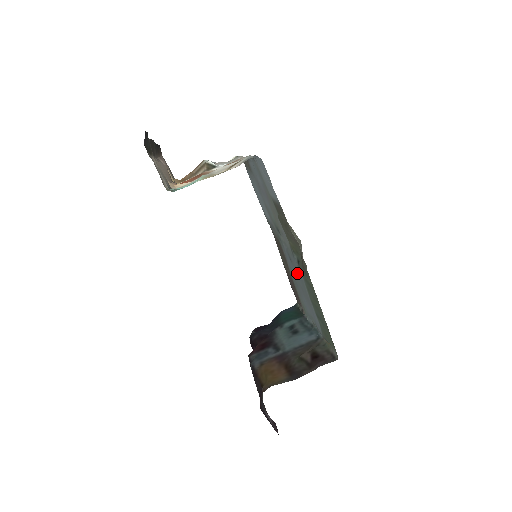
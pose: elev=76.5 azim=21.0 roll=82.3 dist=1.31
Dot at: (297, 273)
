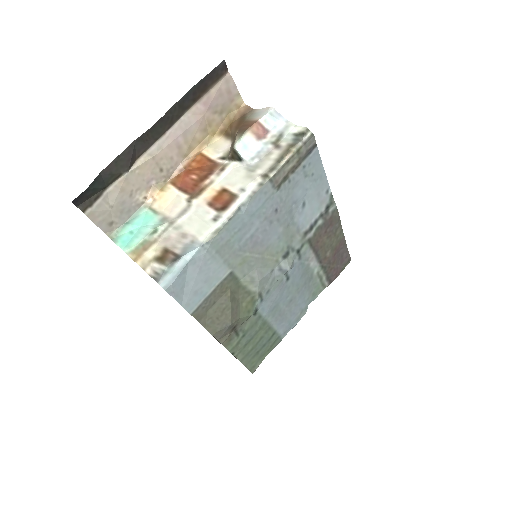
Dot at: (281, 296)
